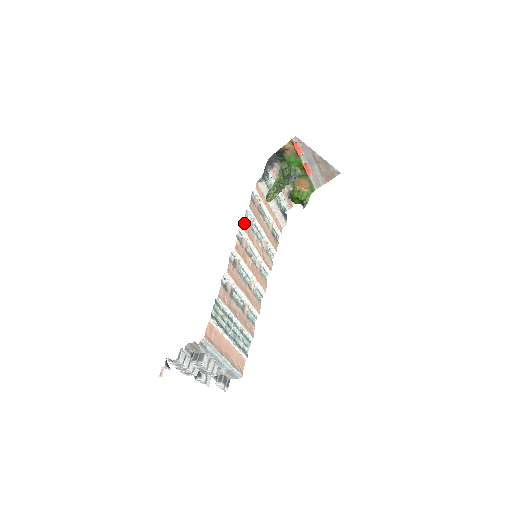
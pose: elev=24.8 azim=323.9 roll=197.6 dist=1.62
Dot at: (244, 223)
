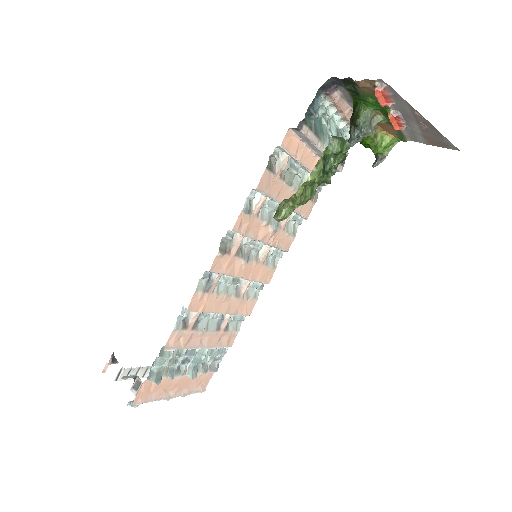
Dot at: (240, 218)
